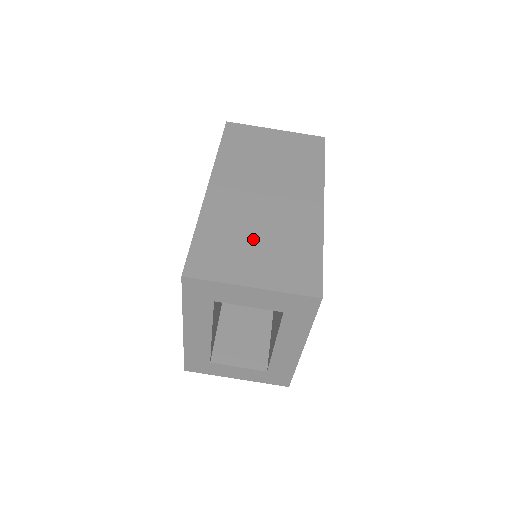
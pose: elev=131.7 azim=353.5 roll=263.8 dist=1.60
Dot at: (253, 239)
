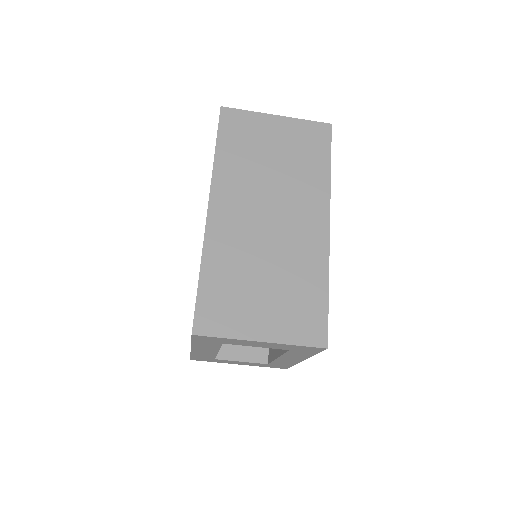
Dot at: (259, 280)
